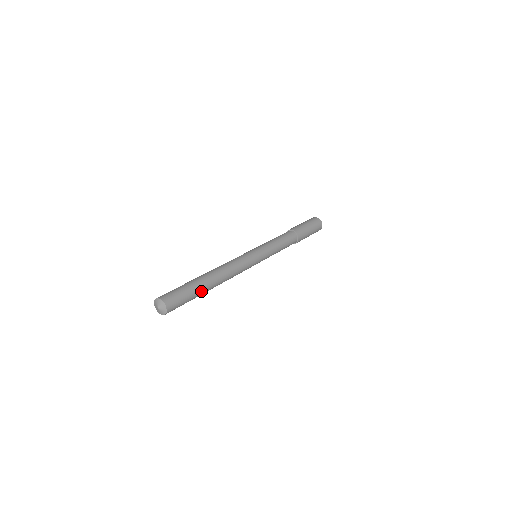
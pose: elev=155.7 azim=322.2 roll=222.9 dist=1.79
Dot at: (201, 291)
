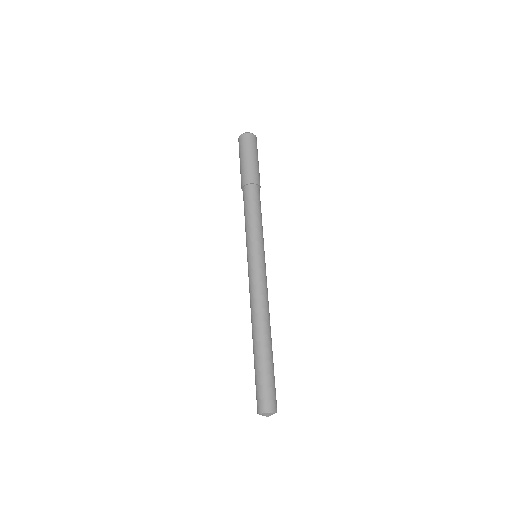
Dot at: (270, 358)
